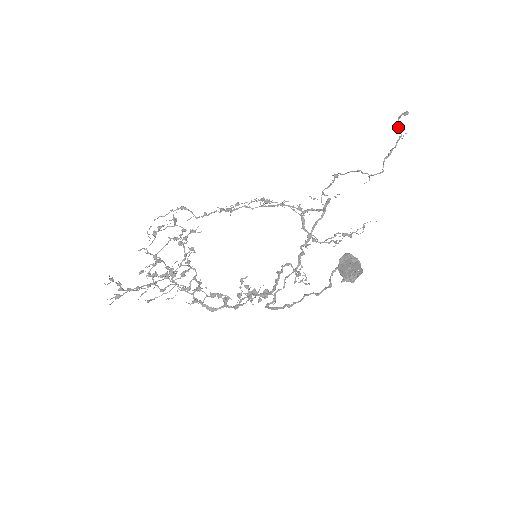
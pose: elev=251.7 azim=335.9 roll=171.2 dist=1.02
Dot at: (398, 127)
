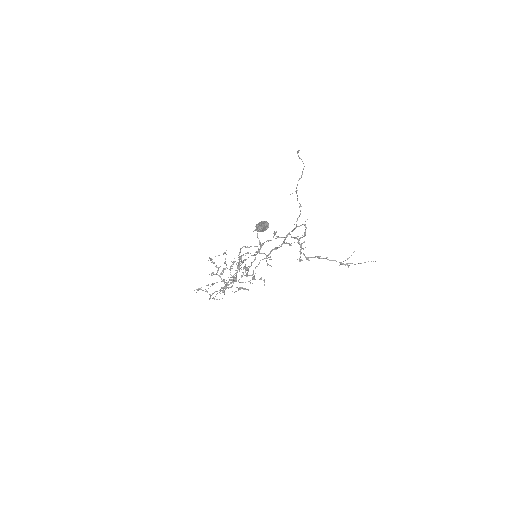
Dot at: (302, 161)
